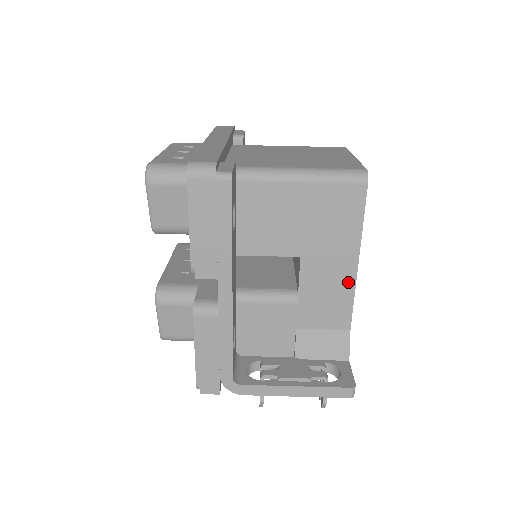
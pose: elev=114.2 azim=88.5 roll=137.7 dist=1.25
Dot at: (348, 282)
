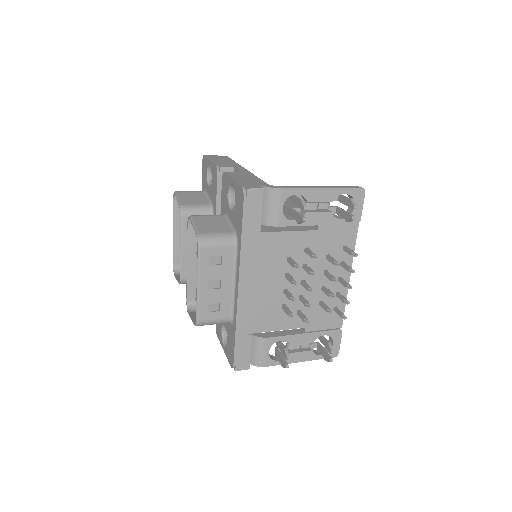
Dot at: occluded
